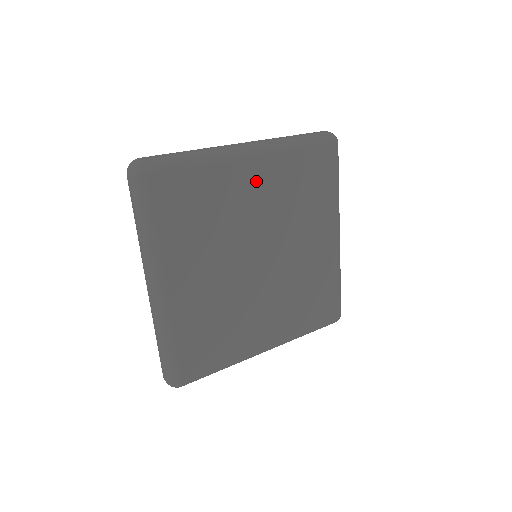
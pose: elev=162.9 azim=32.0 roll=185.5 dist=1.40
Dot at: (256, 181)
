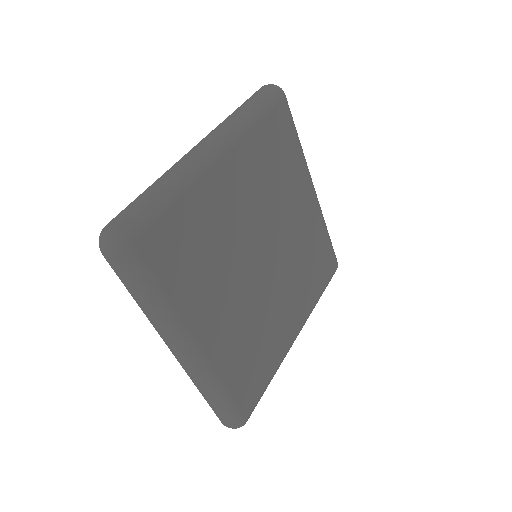
Dot at: (234, 181)
